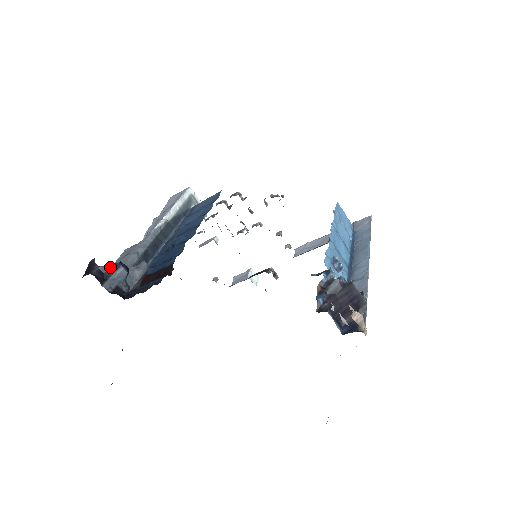
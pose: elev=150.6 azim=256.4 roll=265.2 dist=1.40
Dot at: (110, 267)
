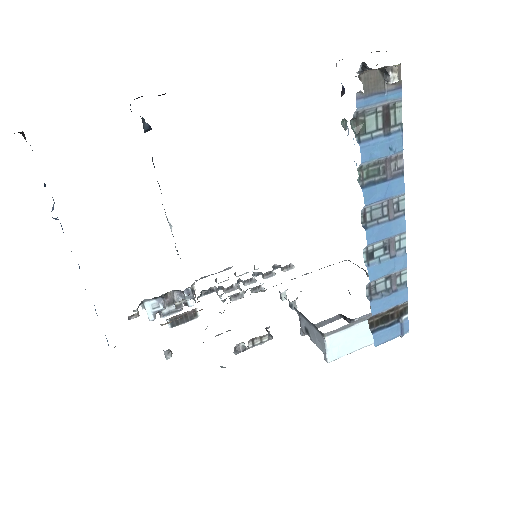
Dot at: occluded
